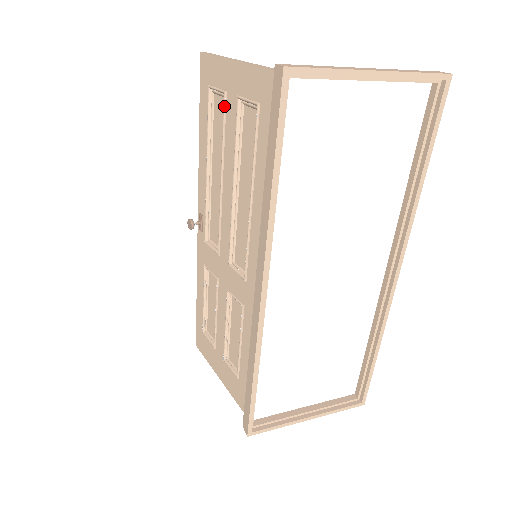
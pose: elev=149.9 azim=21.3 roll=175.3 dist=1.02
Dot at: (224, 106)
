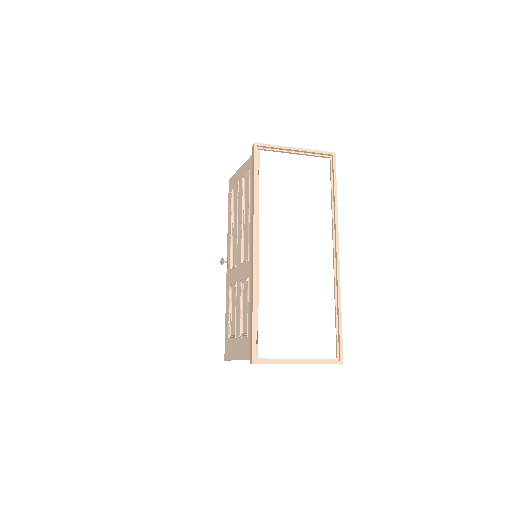
Dot at: (238, 188)
